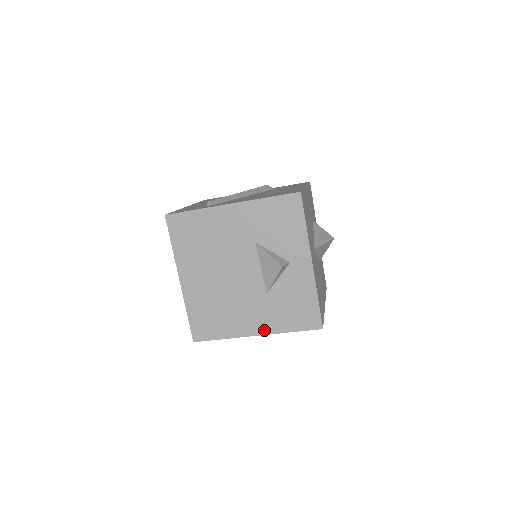
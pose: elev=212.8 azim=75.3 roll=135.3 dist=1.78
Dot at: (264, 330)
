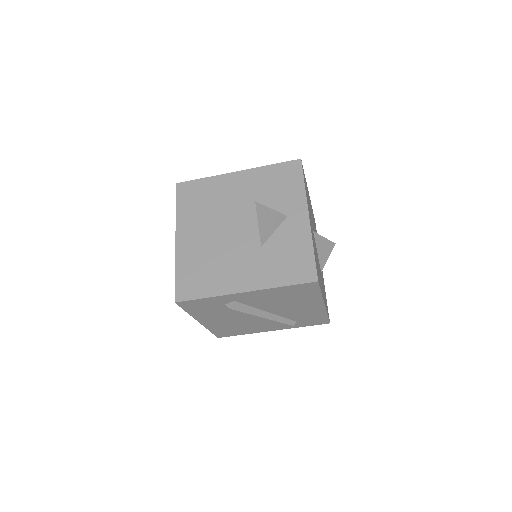
Dot at: (254, 285)
